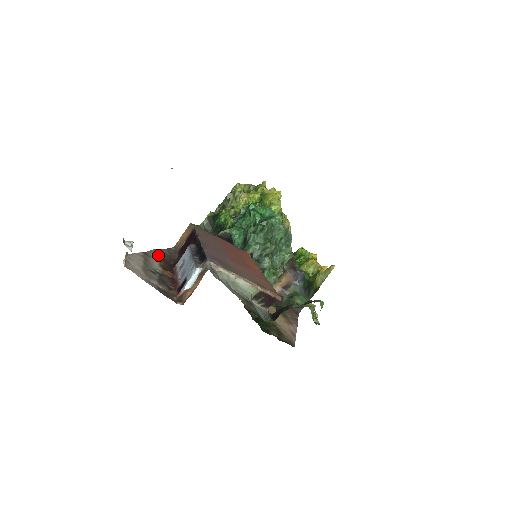
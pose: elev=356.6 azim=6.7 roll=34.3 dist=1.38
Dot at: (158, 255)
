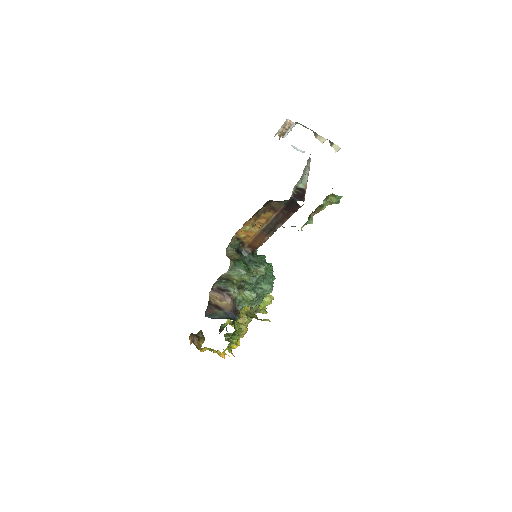
Dot at: occluded
